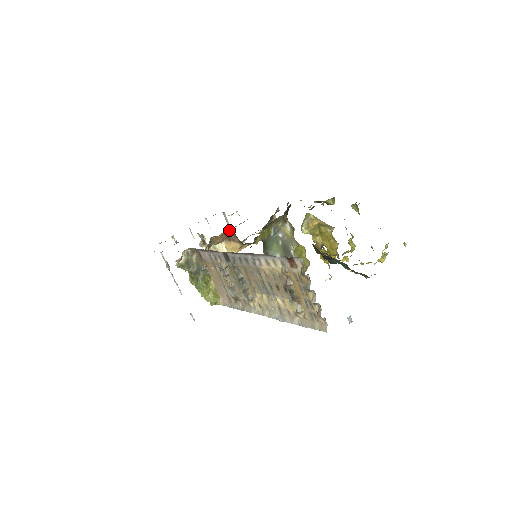
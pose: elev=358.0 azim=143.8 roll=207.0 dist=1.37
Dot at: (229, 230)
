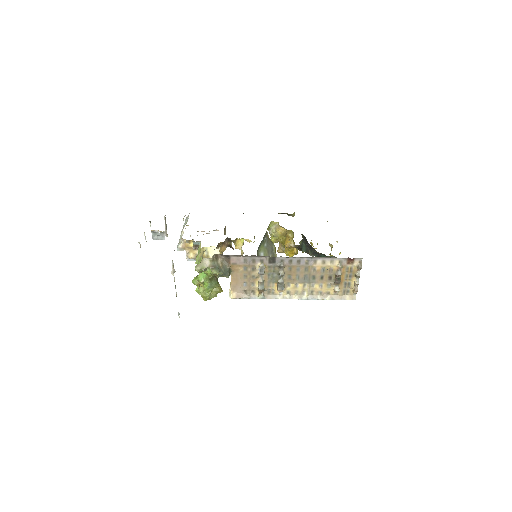
Dot at: (164, 231)
